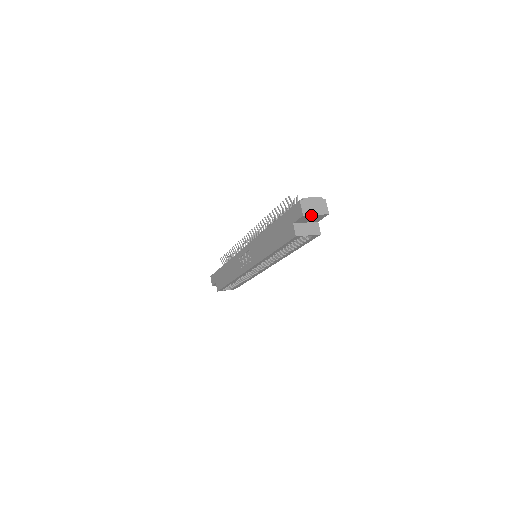
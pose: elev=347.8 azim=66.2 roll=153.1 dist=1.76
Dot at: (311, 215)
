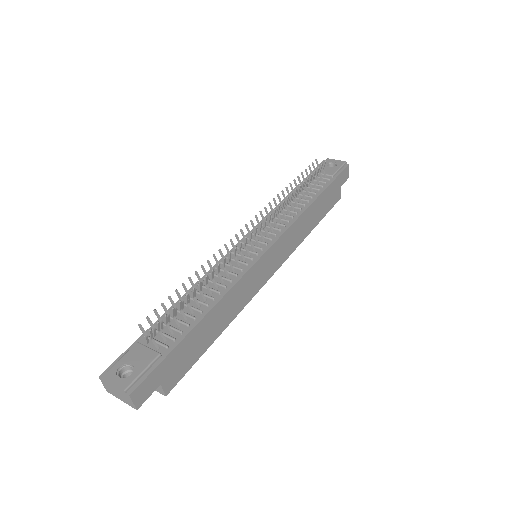
Dot at: (117, 396)
